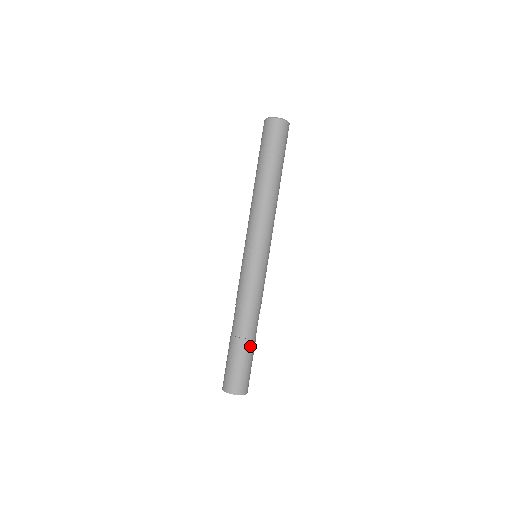
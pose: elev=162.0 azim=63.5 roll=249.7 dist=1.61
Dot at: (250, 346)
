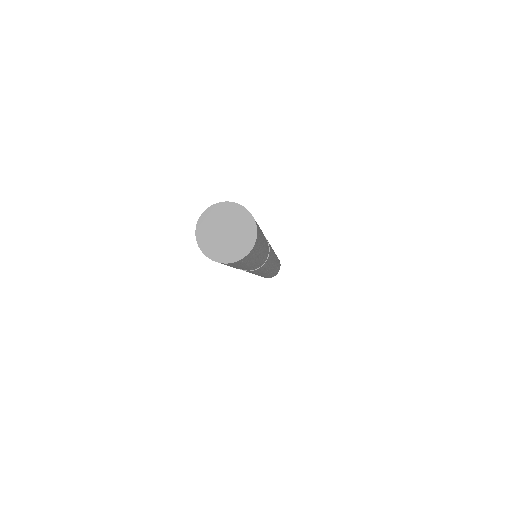
Dot at: (262, 232)
